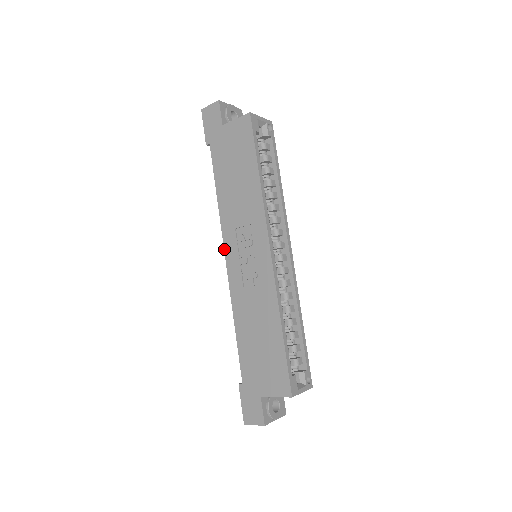
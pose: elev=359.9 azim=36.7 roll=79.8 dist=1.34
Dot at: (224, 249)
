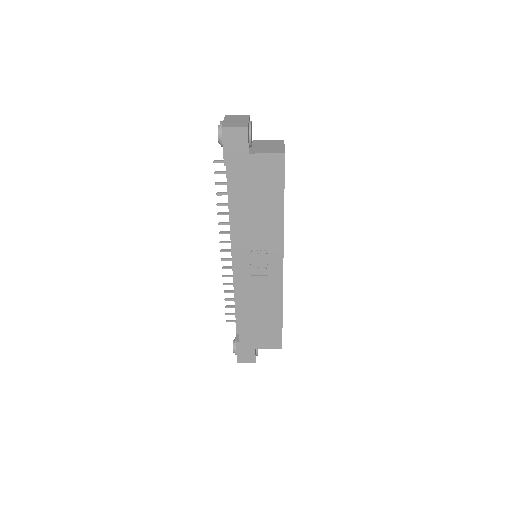
Dot at: (235, 258)
